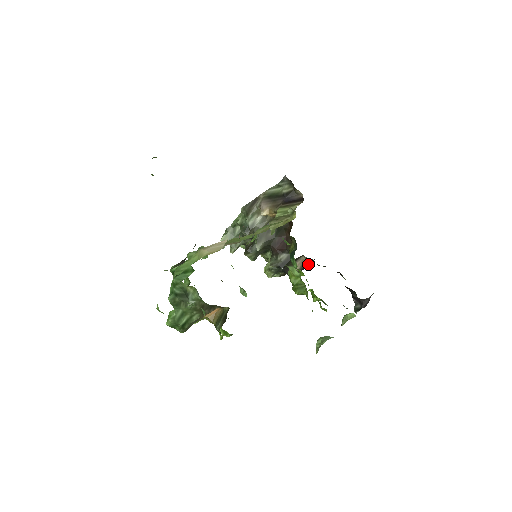
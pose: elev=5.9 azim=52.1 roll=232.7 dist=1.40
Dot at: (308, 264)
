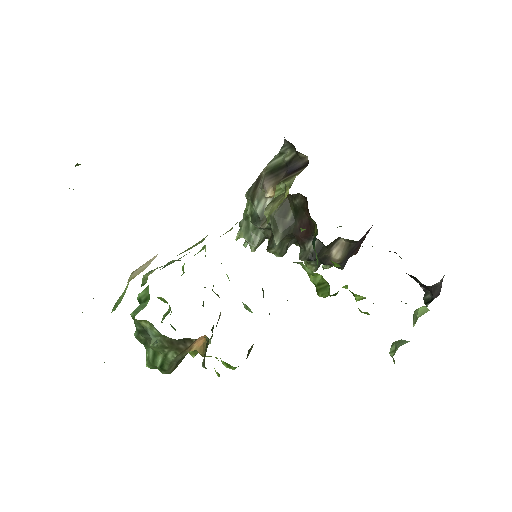
Dot at: (354, 247)
